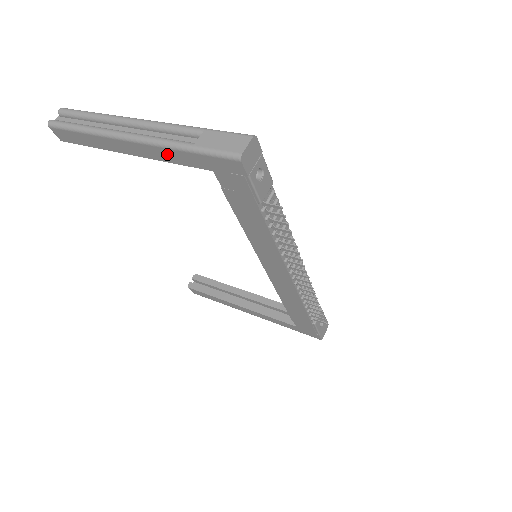
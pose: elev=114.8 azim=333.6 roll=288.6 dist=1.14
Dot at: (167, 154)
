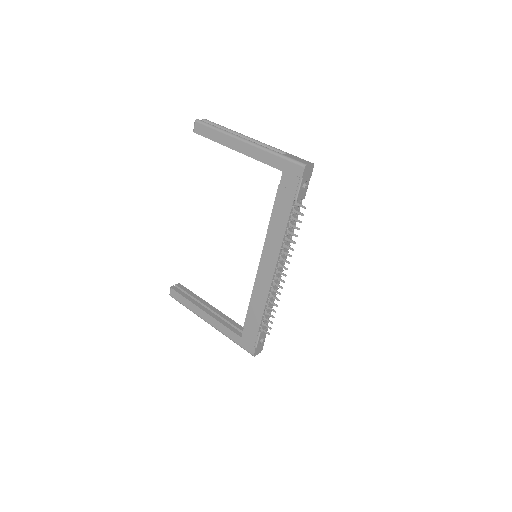
Dot at: (262, 155)
